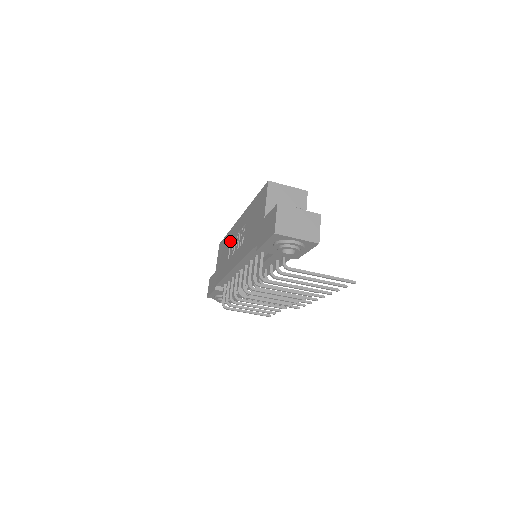
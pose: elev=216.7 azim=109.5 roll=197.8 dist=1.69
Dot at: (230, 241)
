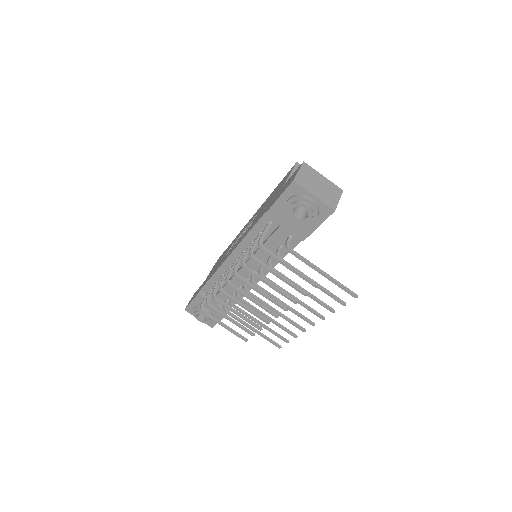
Dot at: (233, 243)
